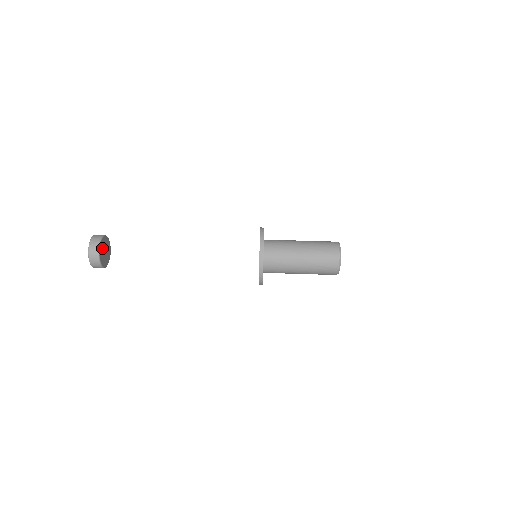
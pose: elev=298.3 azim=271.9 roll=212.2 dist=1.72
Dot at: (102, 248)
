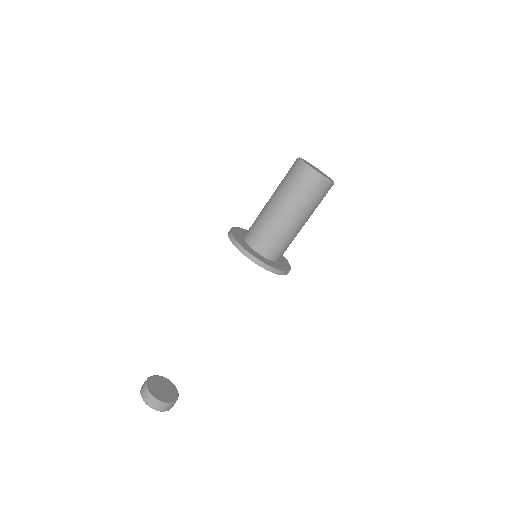
Dot at: (167, 397)
